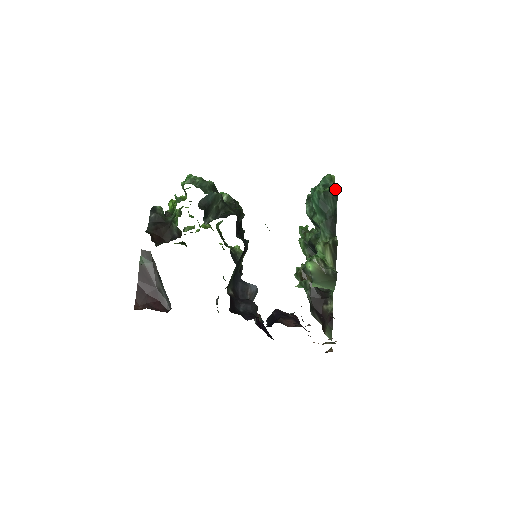
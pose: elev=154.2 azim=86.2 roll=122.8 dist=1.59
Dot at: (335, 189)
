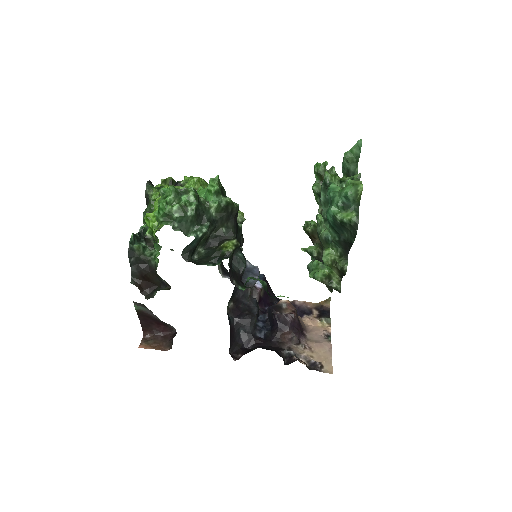
Dot at: (356, 224)
